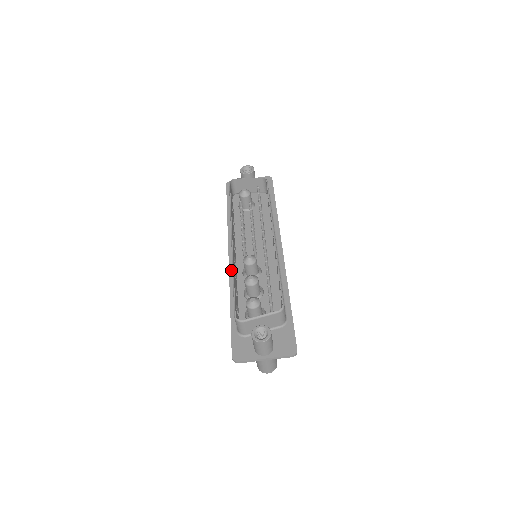
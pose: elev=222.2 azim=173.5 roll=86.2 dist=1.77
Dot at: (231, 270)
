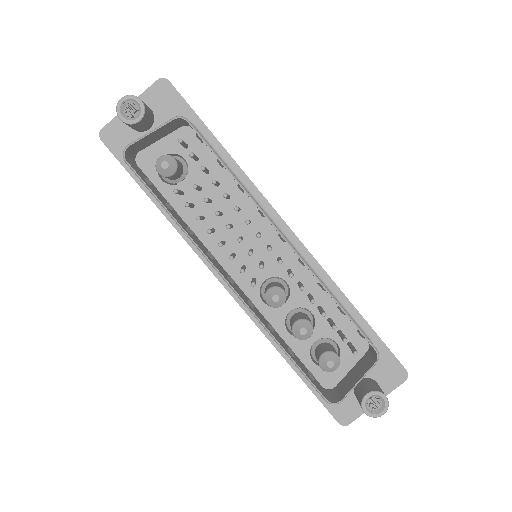
Dot at: (245, 307)
